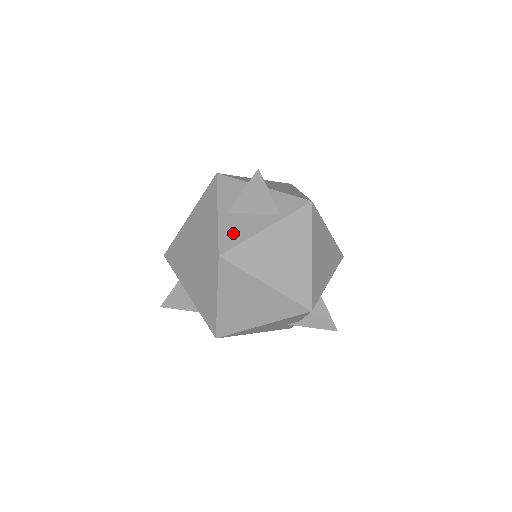
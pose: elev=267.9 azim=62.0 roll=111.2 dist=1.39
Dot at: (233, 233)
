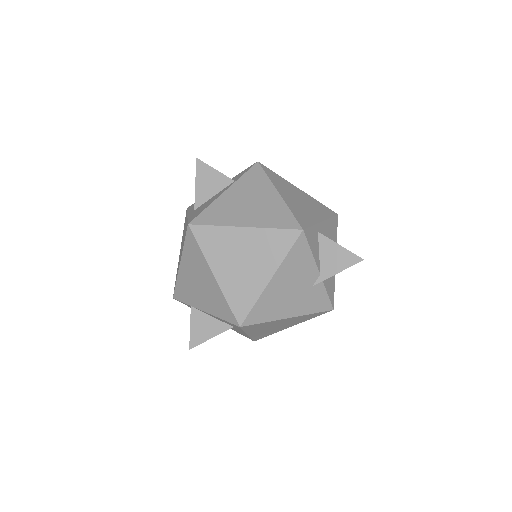
Dot at: (199, 211)
